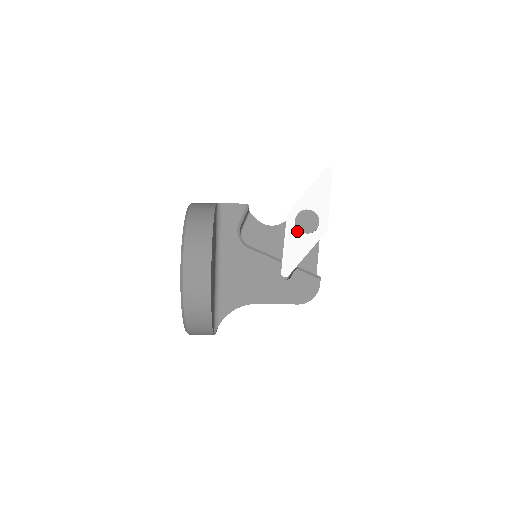
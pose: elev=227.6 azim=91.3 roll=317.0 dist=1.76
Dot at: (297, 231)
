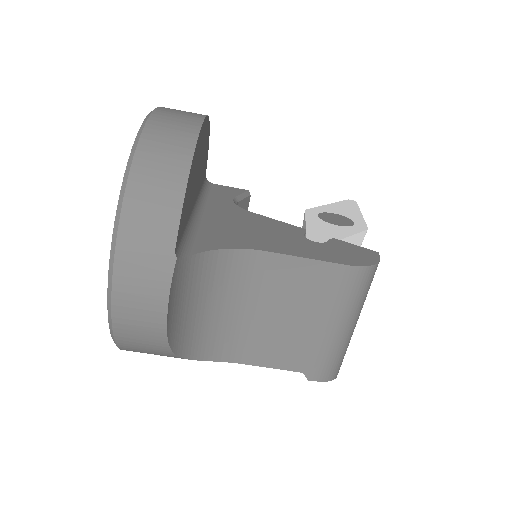
Dot at: (323, 222)
